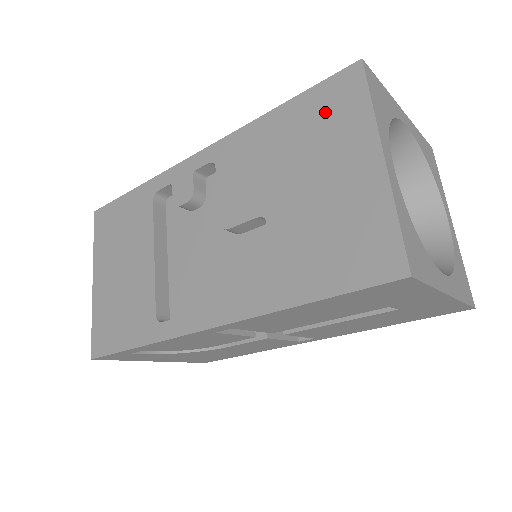
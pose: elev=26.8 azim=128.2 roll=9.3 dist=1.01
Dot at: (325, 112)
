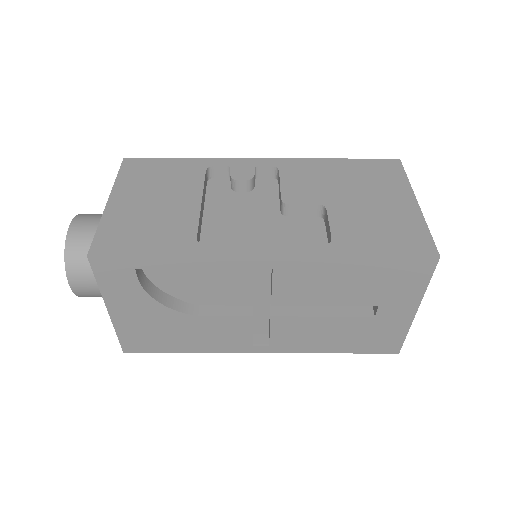
Dot at: (375, 172)
